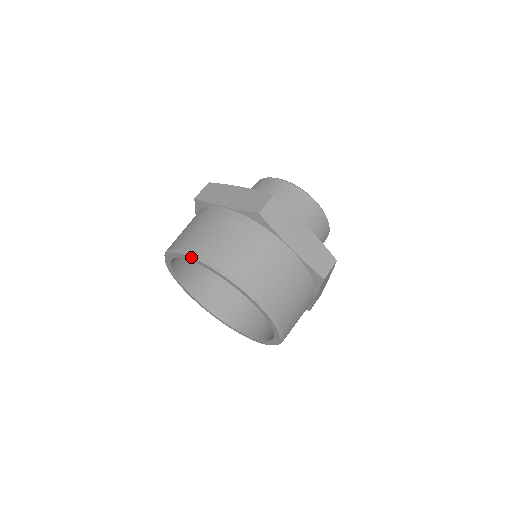
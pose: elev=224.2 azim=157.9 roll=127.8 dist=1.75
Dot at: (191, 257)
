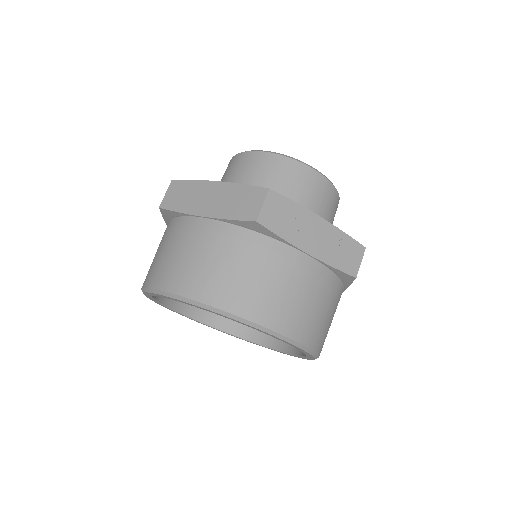
Dot at: (282, 340)
